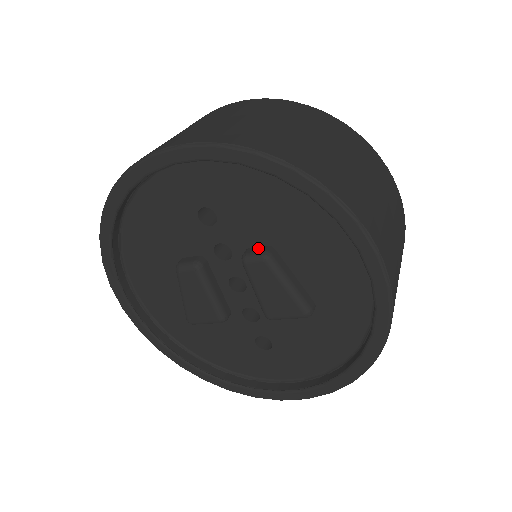
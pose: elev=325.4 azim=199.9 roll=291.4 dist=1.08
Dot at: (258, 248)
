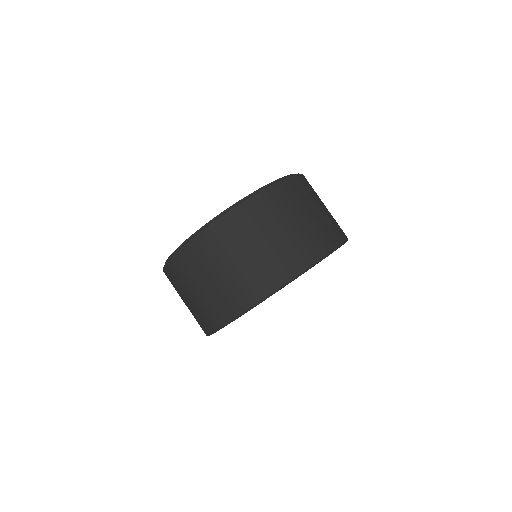
Dot at: occluded
